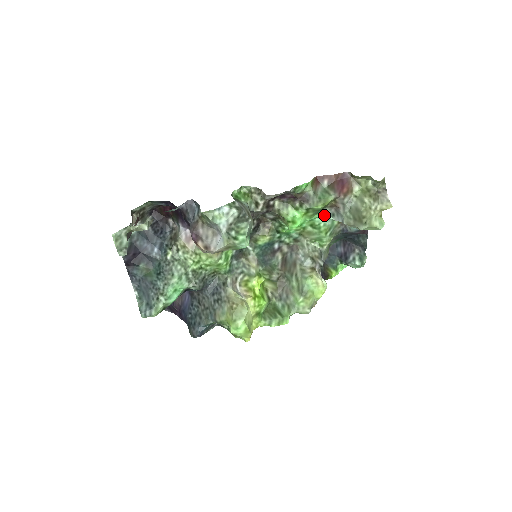
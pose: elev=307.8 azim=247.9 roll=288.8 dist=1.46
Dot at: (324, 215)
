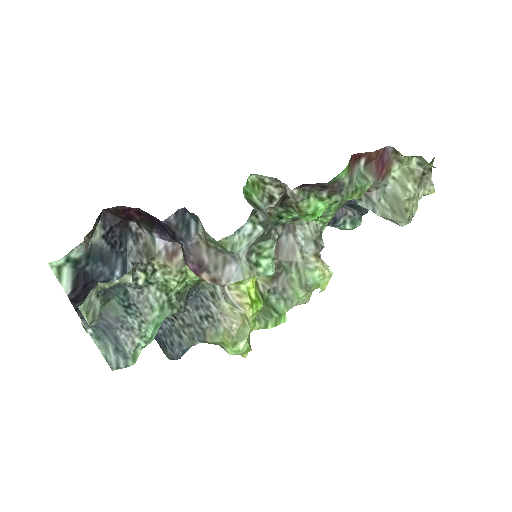
Dot at: occluded
